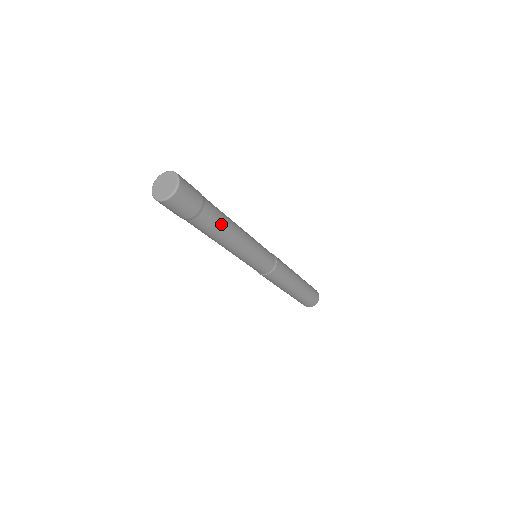
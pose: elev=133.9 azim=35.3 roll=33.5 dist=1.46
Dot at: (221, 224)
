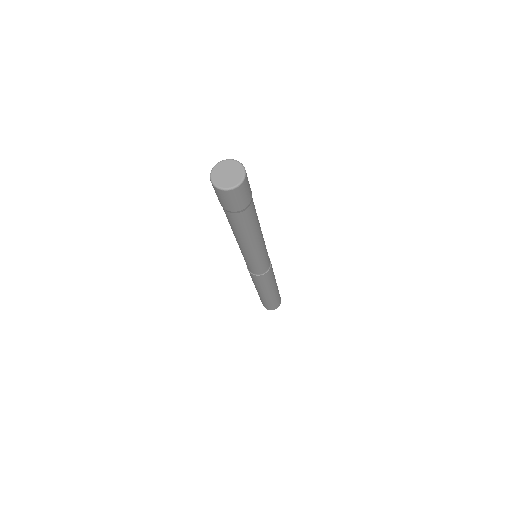
Dot at: occluded
